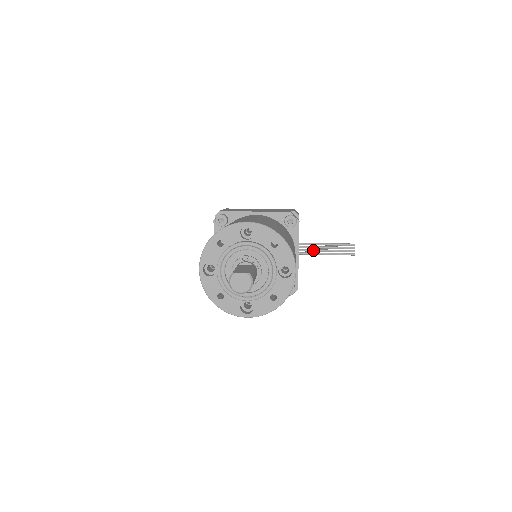
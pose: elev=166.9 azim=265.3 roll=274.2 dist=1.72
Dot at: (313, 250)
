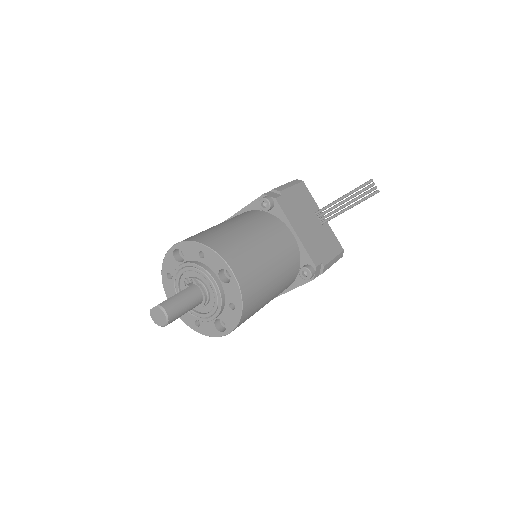
Dot at: (334, 211)
